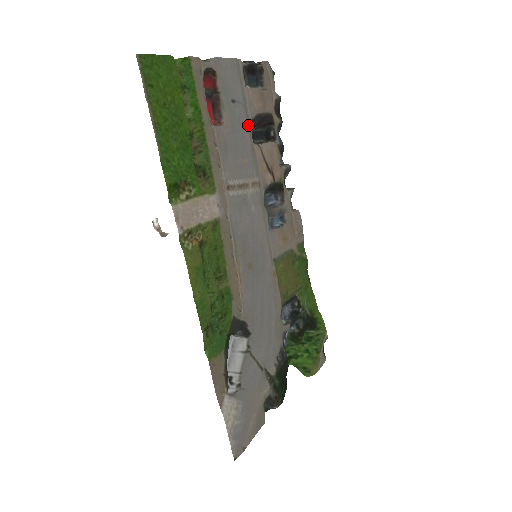
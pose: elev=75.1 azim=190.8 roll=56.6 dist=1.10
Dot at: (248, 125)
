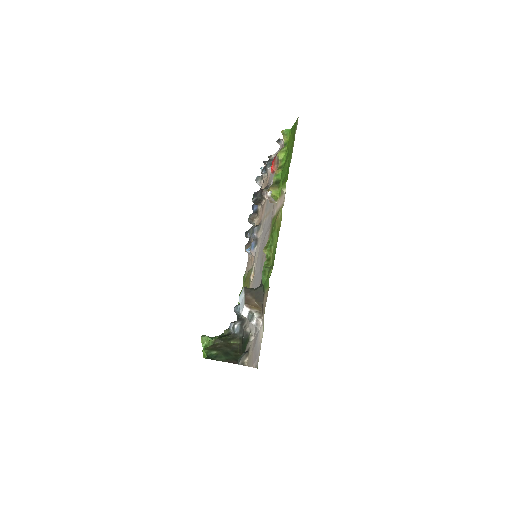
Dot at: occluded
